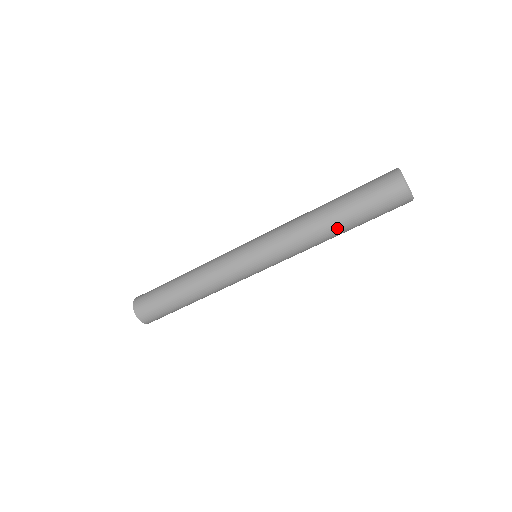
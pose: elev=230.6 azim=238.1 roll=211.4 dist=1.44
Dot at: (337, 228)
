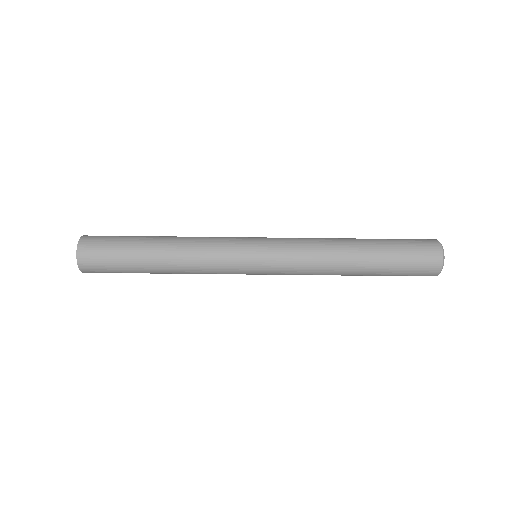
Dot at: (357, 275)
